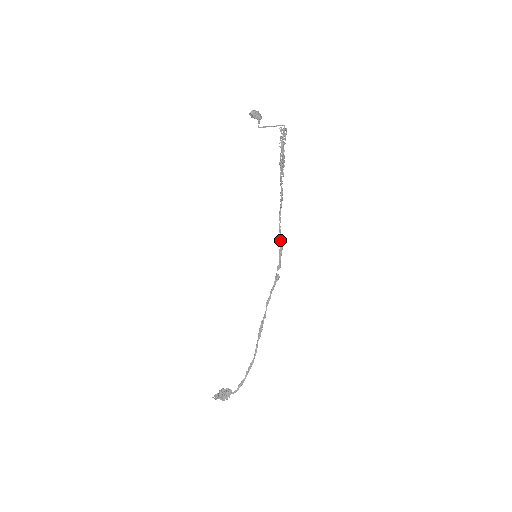
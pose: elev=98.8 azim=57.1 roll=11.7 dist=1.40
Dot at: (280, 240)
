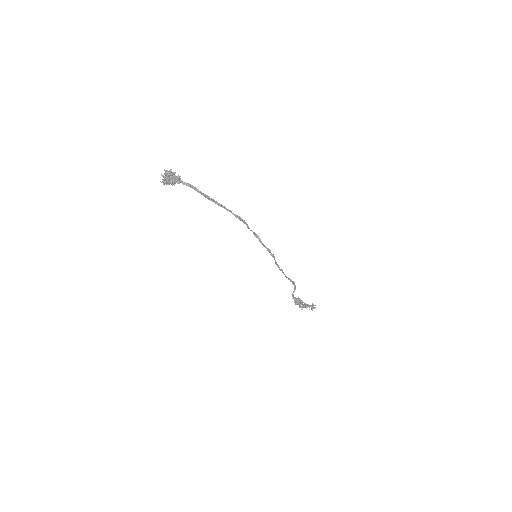
Dot at: (281, 269)
